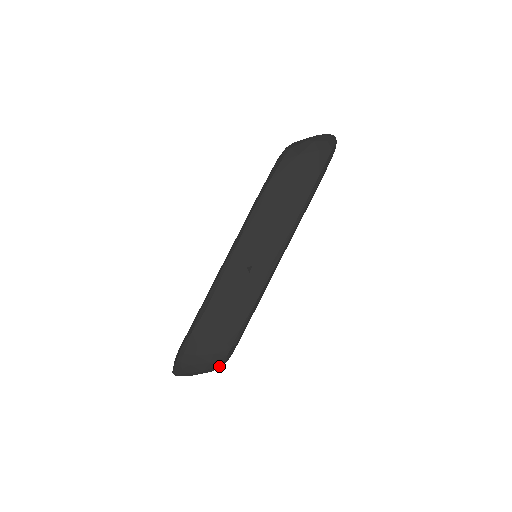
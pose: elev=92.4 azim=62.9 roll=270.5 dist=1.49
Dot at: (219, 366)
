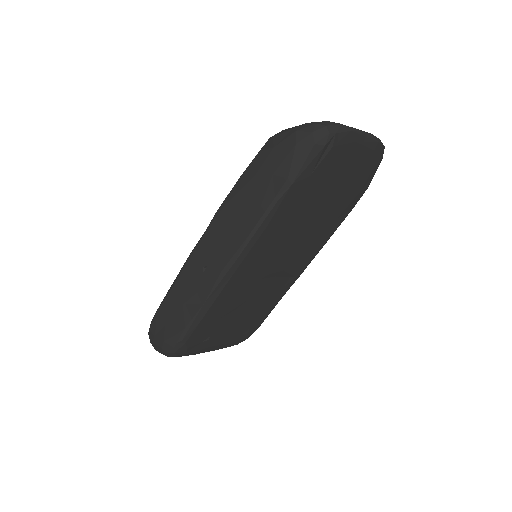
Dot at: (173, 355)
